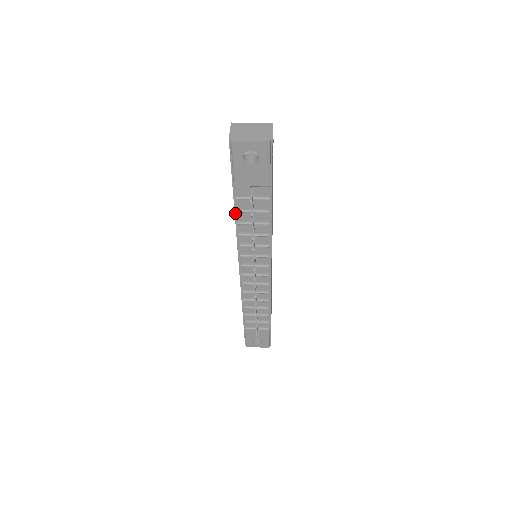
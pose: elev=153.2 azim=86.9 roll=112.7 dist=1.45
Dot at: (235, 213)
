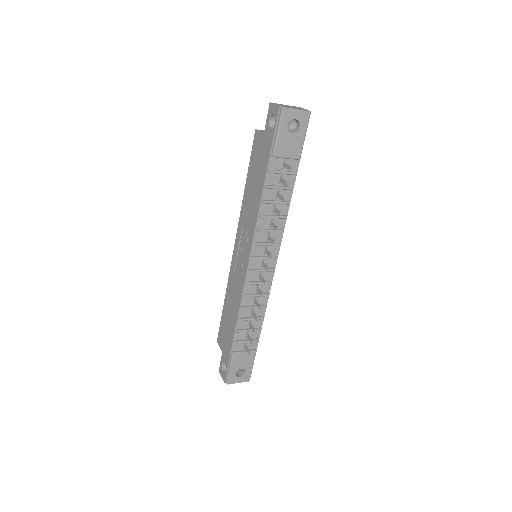
Dot at: (263, 190)
